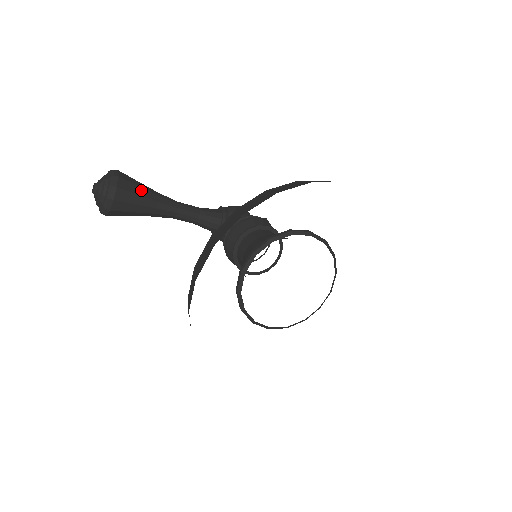
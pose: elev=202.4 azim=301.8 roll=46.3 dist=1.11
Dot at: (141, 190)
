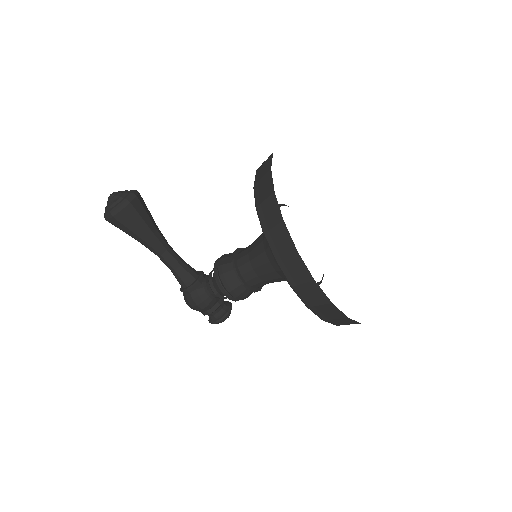
Dot at: occluded
